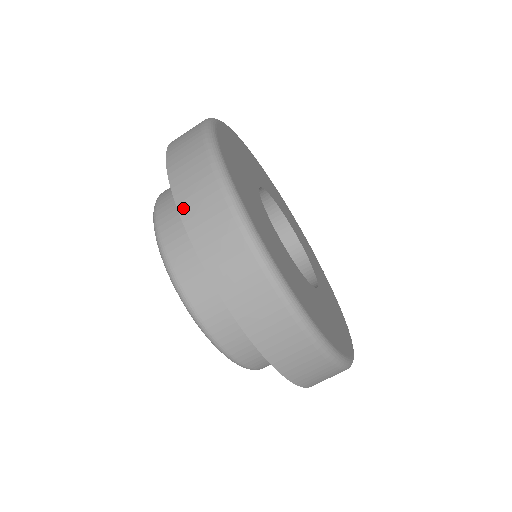
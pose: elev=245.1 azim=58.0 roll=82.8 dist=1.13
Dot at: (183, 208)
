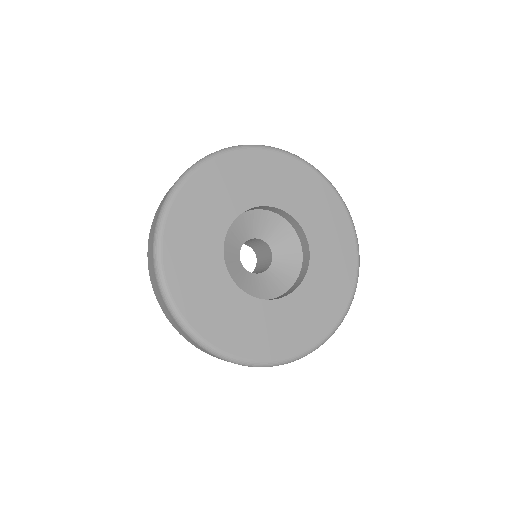
Dot at: (160, 305)
